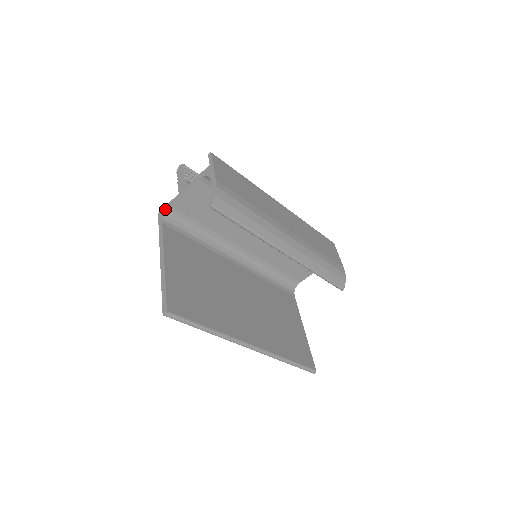
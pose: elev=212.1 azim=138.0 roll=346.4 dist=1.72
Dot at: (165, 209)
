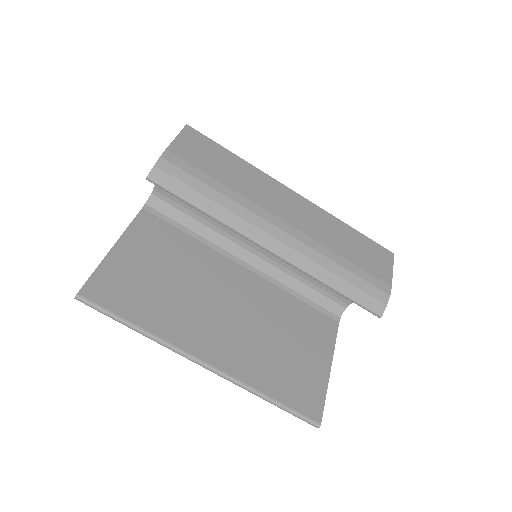
Dot at: (151, 193)
